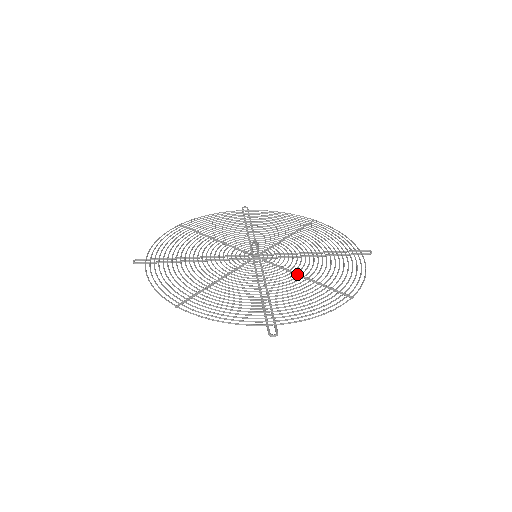
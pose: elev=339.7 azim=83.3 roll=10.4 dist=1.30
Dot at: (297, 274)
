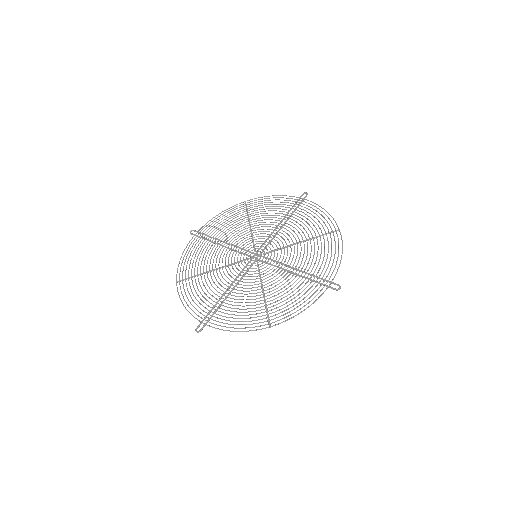
Dot at: (261, 287)
